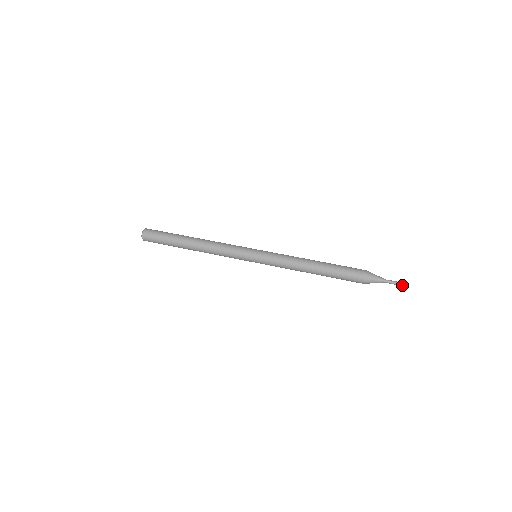
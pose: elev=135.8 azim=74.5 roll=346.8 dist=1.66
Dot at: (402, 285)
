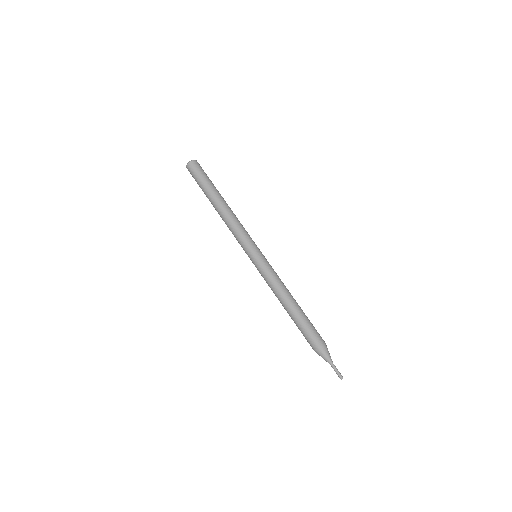
Dot at: (341, 378)
